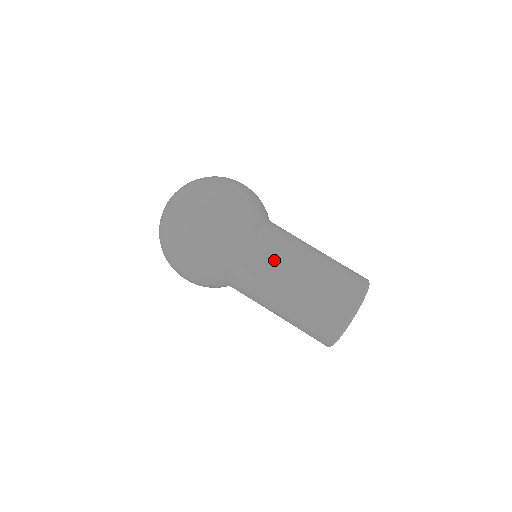
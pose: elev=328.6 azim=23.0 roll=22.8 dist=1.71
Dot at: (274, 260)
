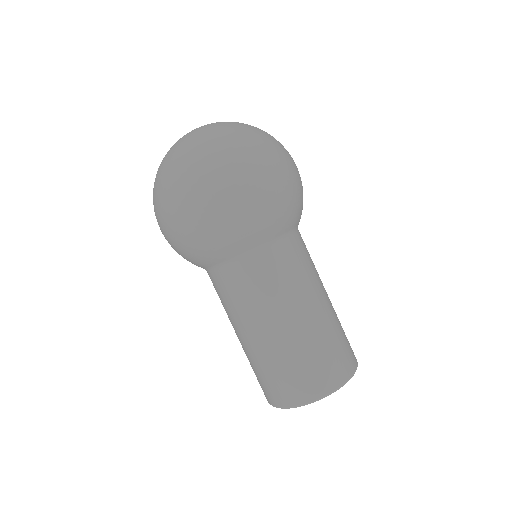
Dot at: (255, 292)
